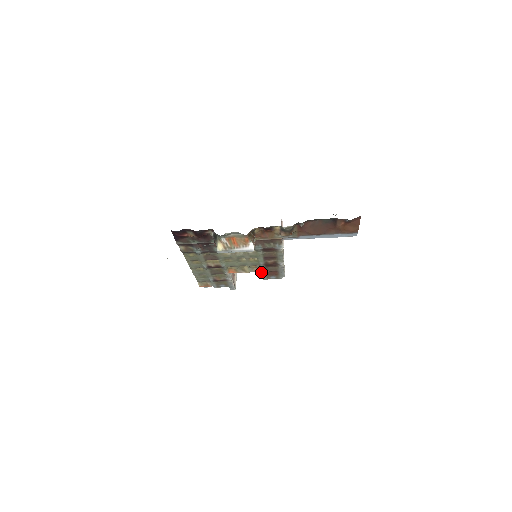
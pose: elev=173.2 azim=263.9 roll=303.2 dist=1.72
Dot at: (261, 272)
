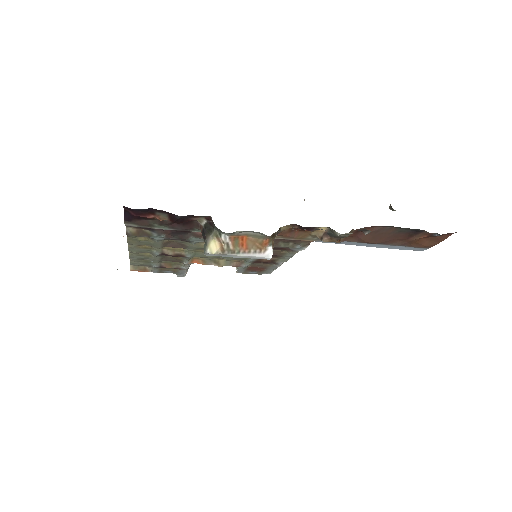
Dot at: (241, 266)
